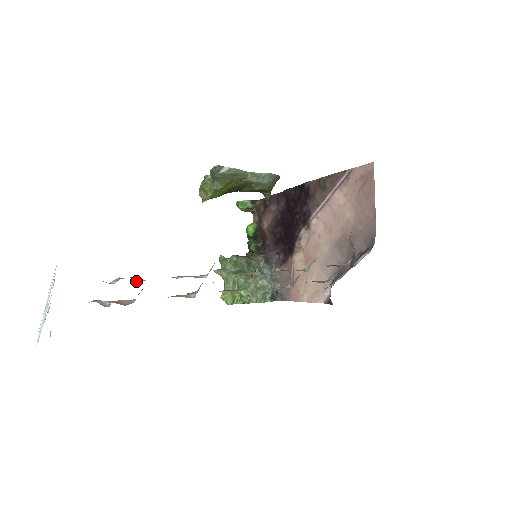
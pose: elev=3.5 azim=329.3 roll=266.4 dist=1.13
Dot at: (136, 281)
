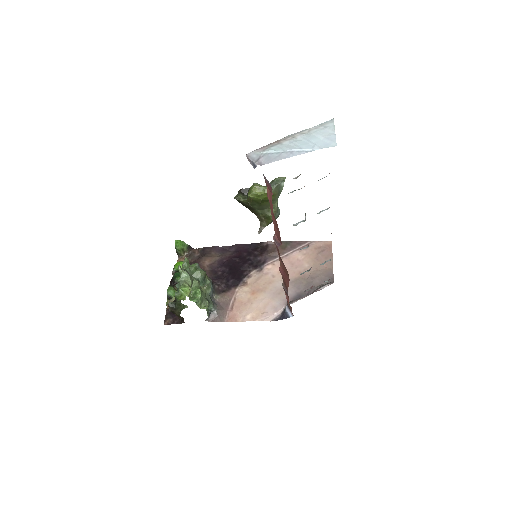
Dot at: occluded
